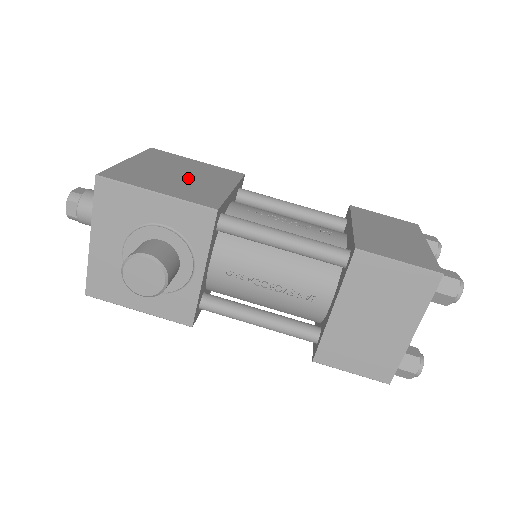
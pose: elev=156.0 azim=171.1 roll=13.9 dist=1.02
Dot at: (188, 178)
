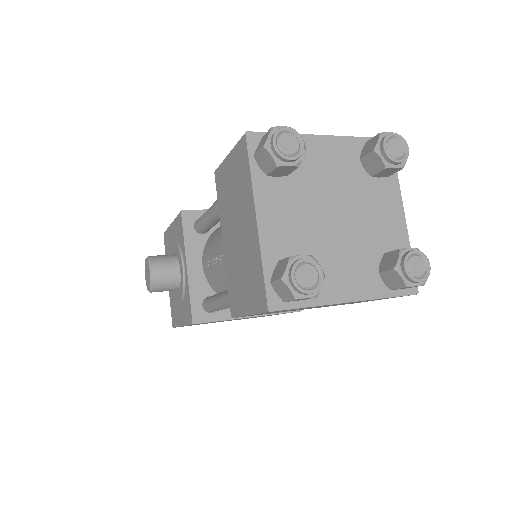
Dot at: occluded
